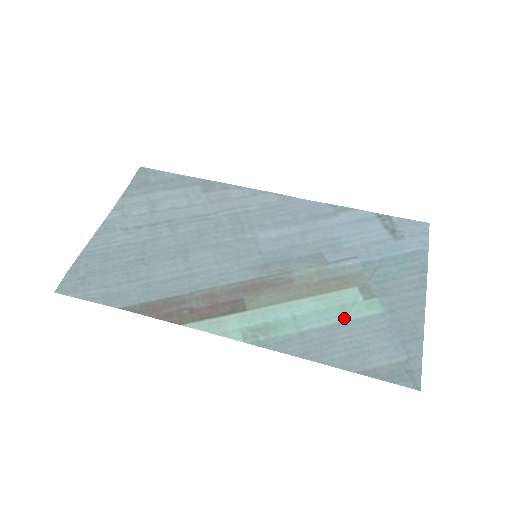
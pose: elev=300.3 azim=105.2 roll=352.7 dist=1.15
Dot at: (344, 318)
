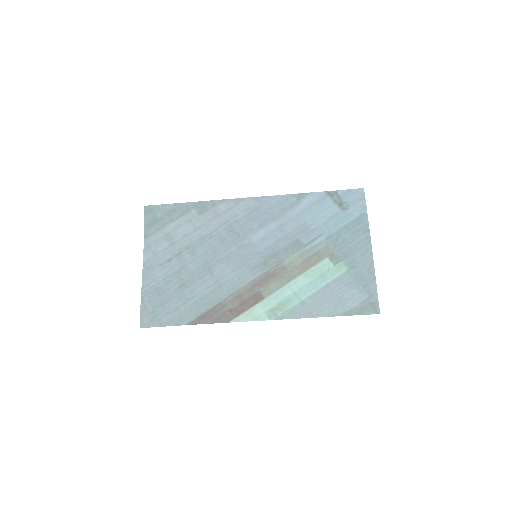
Dot at: (325, 283)
